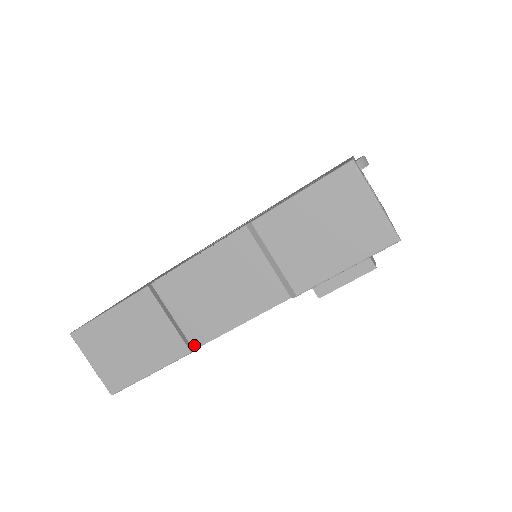
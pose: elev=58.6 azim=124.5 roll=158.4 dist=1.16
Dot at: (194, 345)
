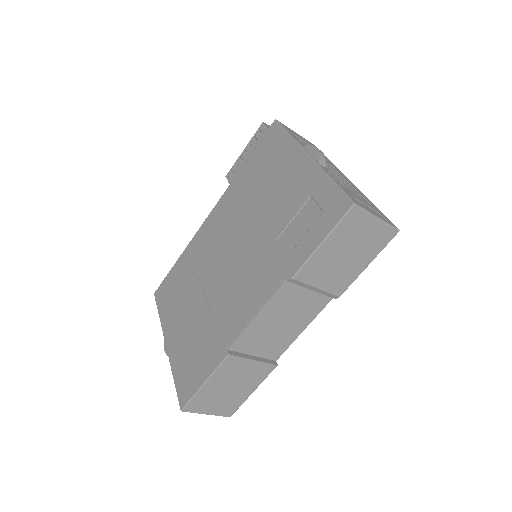
Dot at: (275, 359)
